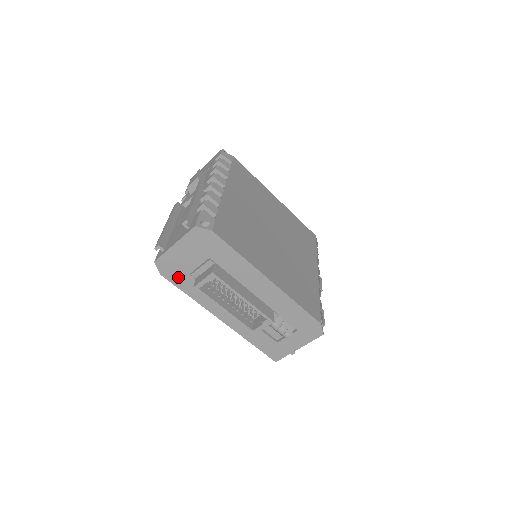
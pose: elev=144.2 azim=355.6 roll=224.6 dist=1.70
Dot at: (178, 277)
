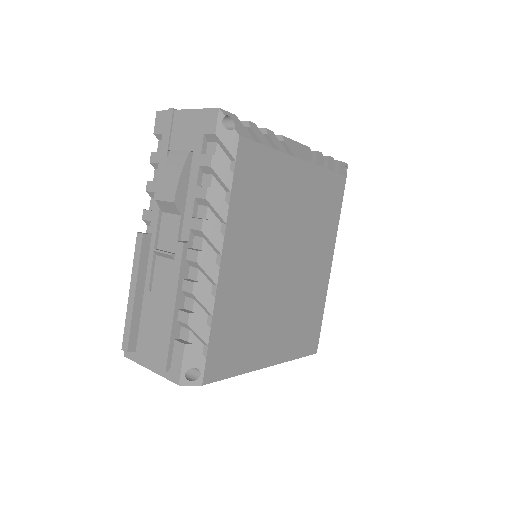
Dot at: occluded
